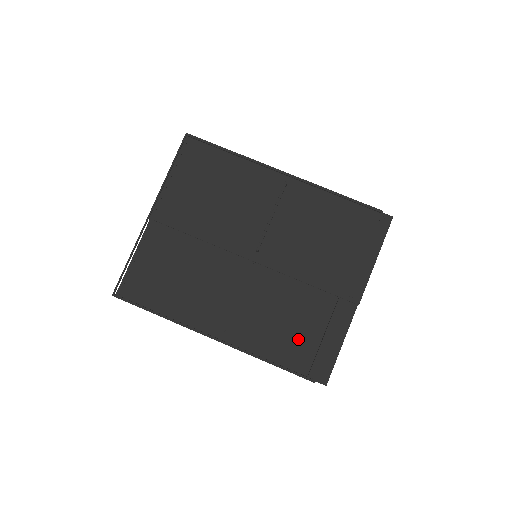
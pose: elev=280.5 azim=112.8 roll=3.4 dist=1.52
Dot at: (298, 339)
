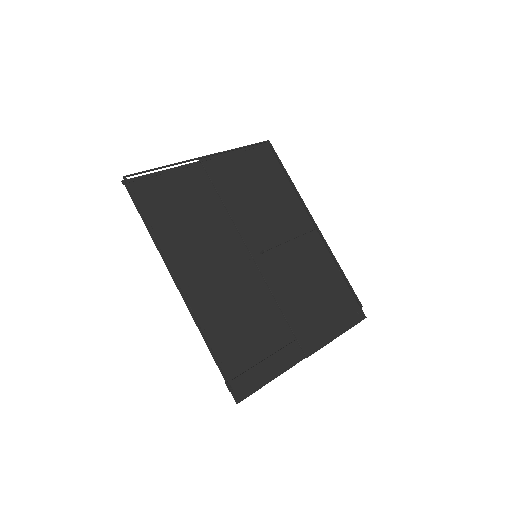
Dot at: (242, 345)
